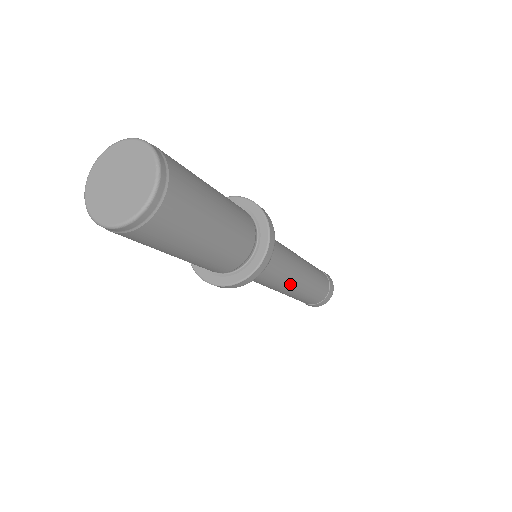
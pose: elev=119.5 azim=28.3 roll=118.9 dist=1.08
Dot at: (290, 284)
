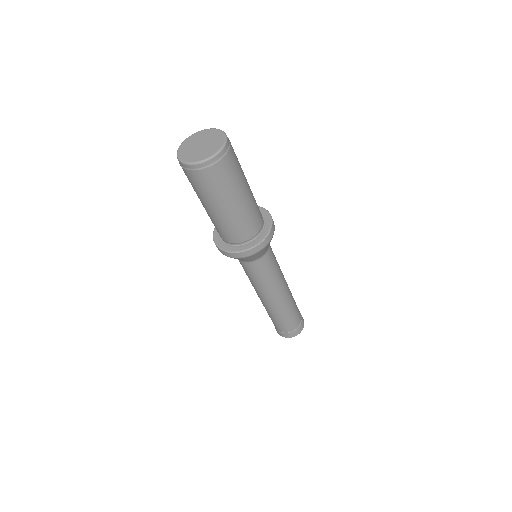
Dot at: (283, 280)
